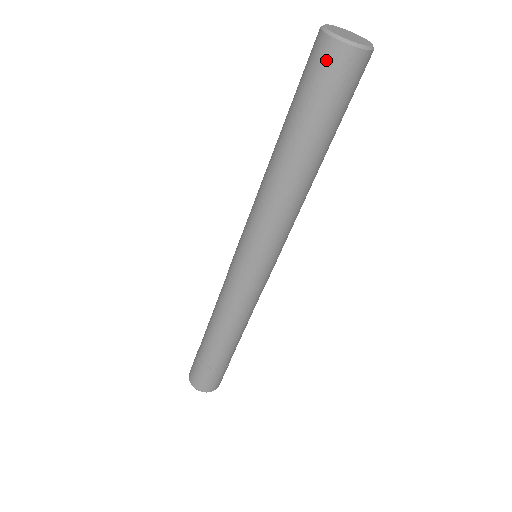
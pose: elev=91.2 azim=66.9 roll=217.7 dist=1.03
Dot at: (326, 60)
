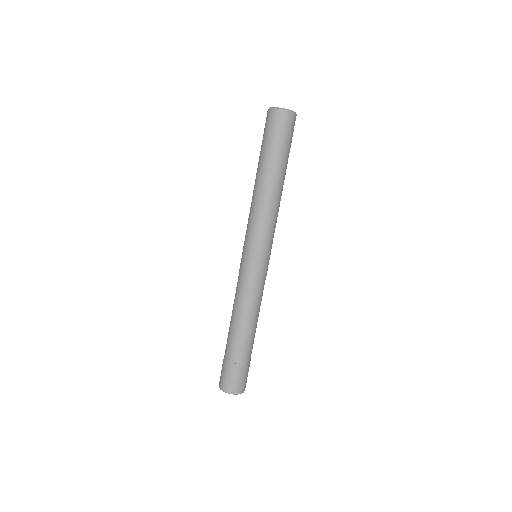
Dot at: (273, 119)
